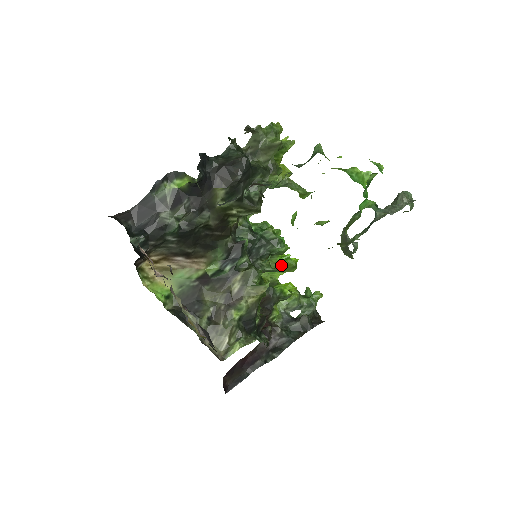
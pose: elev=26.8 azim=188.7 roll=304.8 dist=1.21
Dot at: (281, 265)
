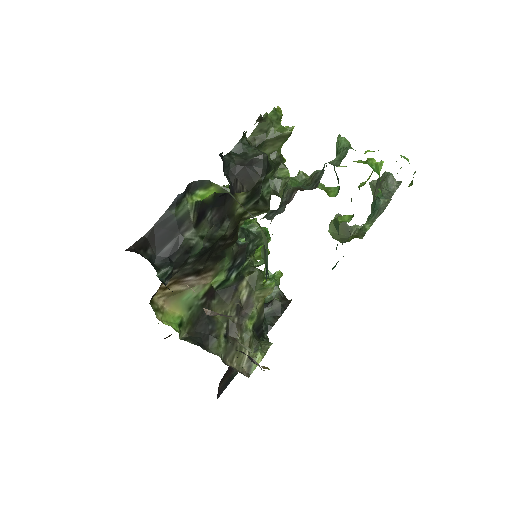
Dot at: (256, 255)
